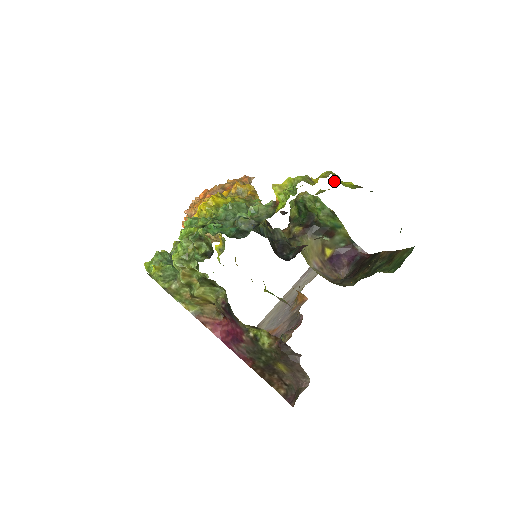
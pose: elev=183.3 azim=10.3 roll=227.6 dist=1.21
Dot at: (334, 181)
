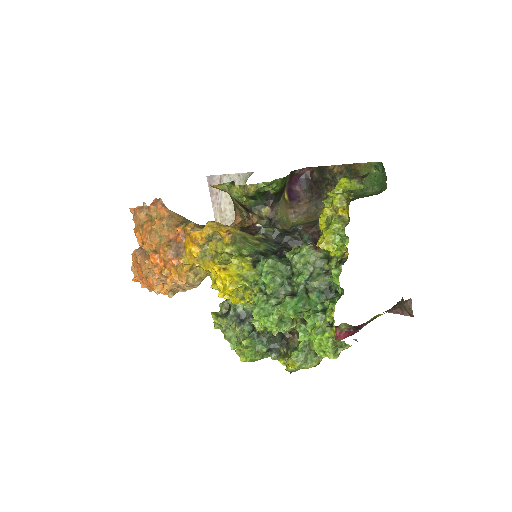
Dot at: (337, 193)
